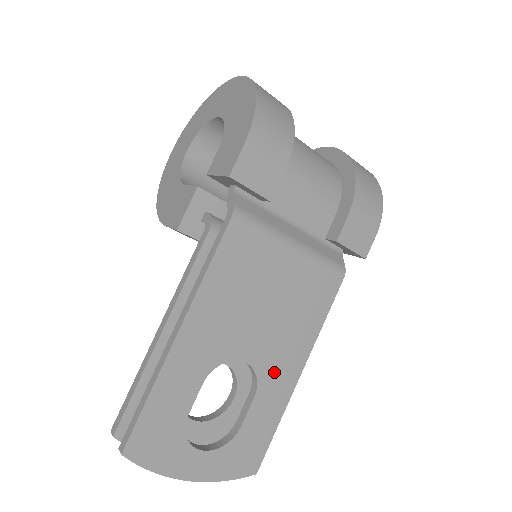
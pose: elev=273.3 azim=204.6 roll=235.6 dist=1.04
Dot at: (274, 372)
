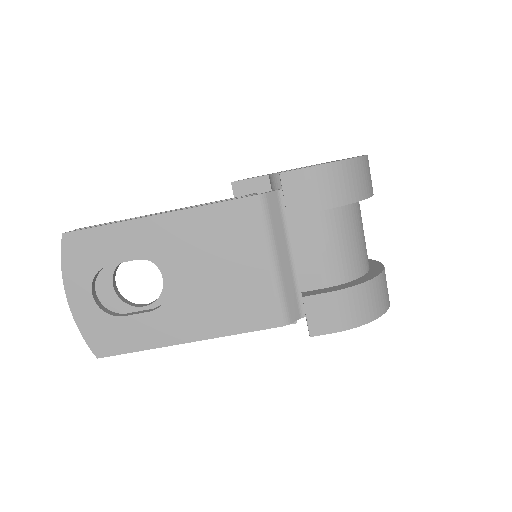
Dot at: (176, 315)
